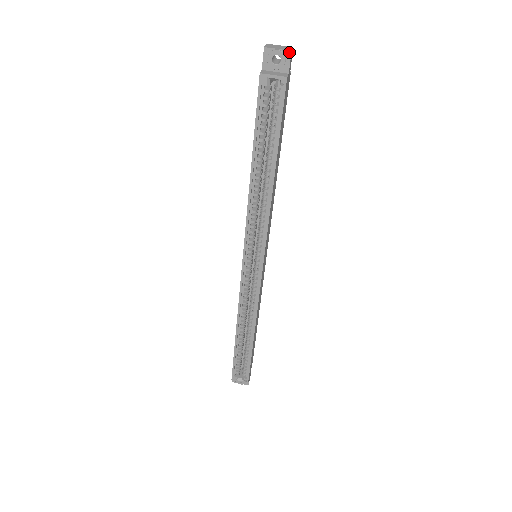
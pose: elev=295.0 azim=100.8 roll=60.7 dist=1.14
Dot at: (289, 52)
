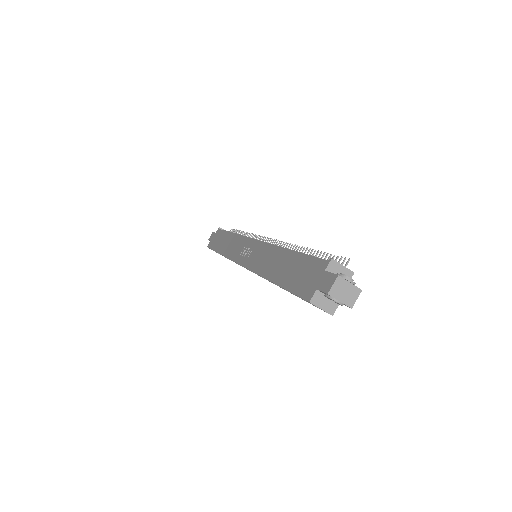
Dot at: (349, 307)
